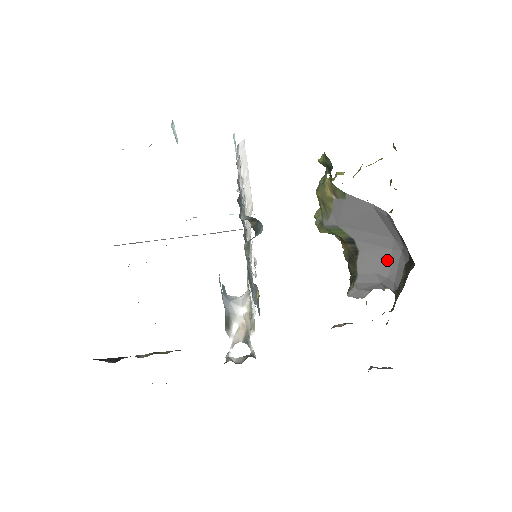
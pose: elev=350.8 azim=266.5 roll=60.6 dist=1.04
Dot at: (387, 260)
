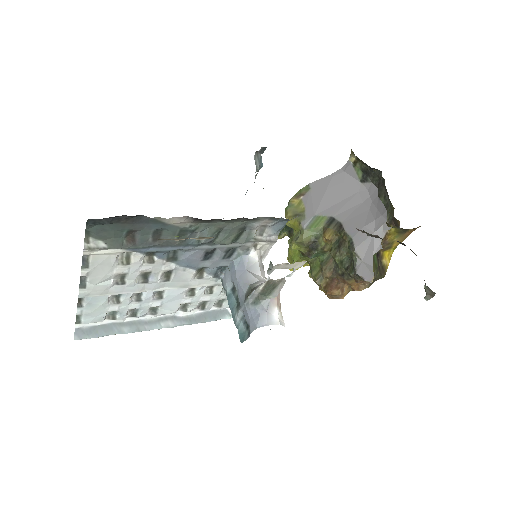
Dot at: (365, 212)
